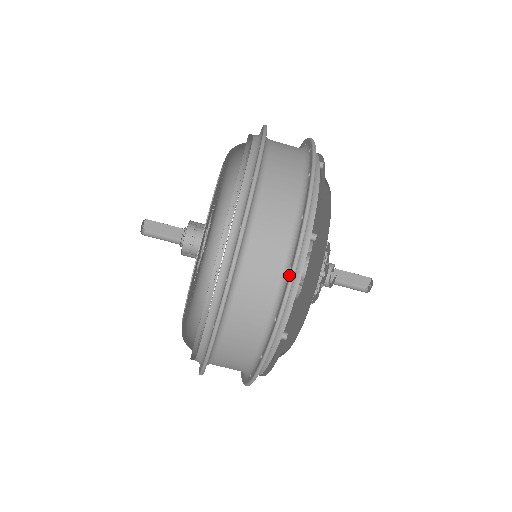
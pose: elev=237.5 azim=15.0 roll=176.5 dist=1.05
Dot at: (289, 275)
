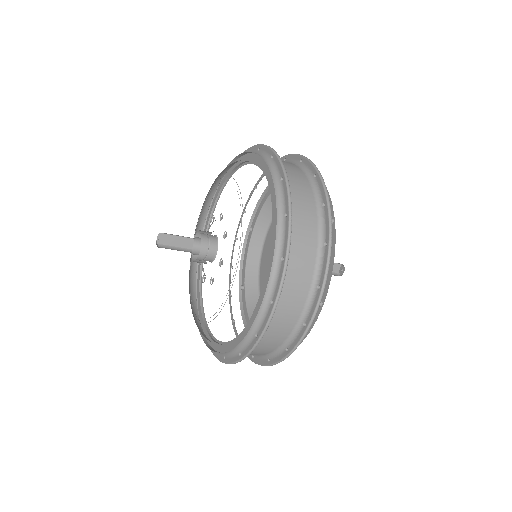
Dot at: (327, 248)
